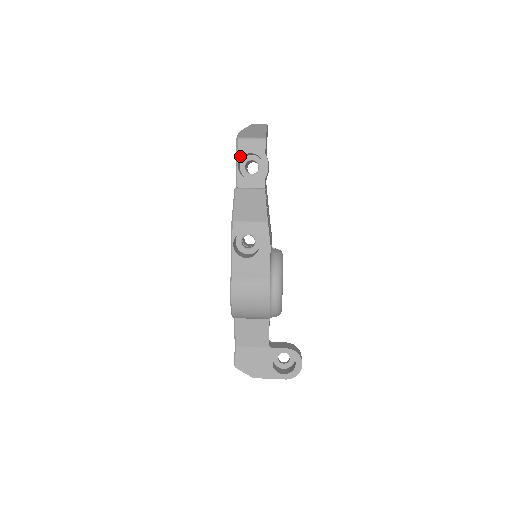
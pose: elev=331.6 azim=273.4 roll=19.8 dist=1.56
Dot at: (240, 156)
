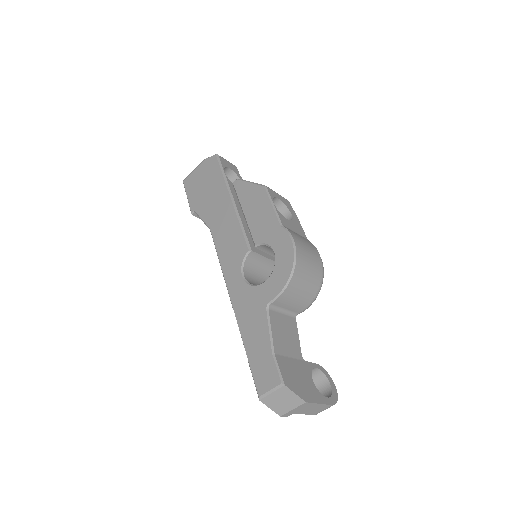
Dot at: (223, 166)
